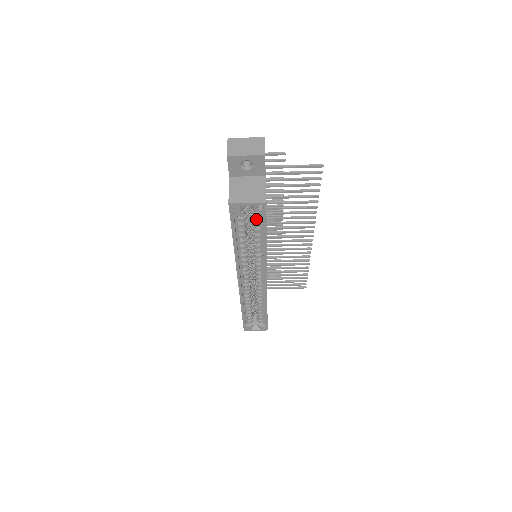
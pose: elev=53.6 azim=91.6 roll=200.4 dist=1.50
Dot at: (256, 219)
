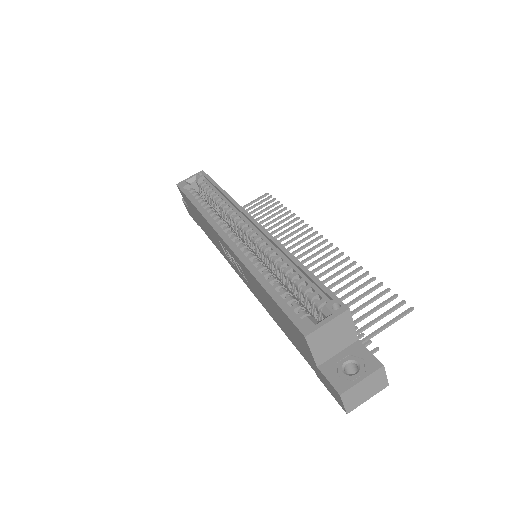
Dot at: (205, 186)
